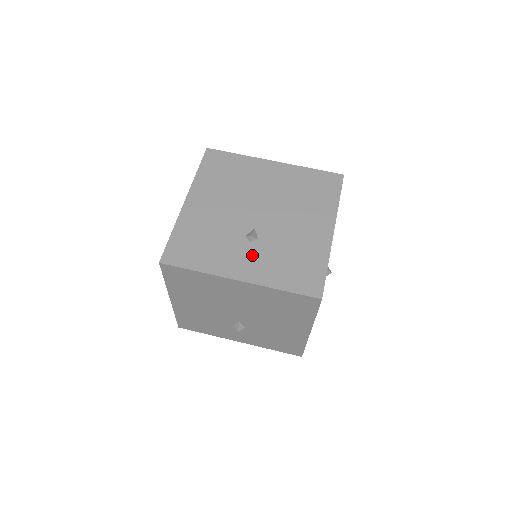
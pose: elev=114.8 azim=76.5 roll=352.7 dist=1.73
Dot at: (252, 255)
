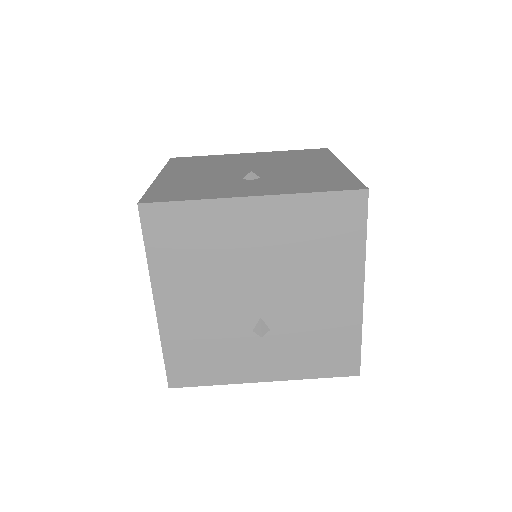
Dot at: (269, 351)
